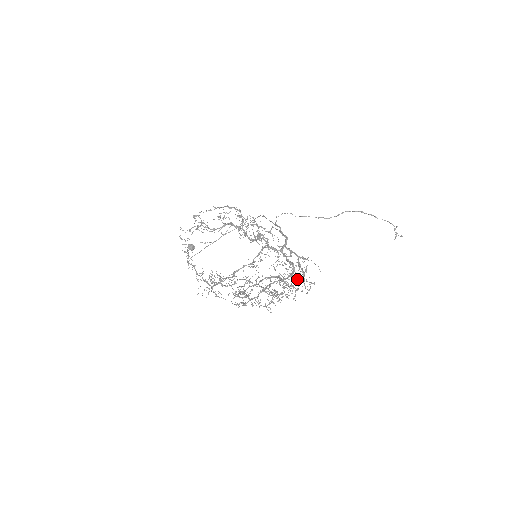
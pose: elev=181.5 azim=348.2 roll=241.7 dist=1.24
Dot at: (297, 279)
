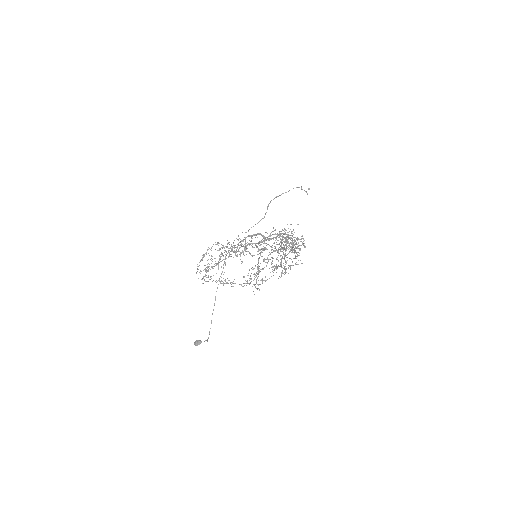
Dot at: (292, 242)
